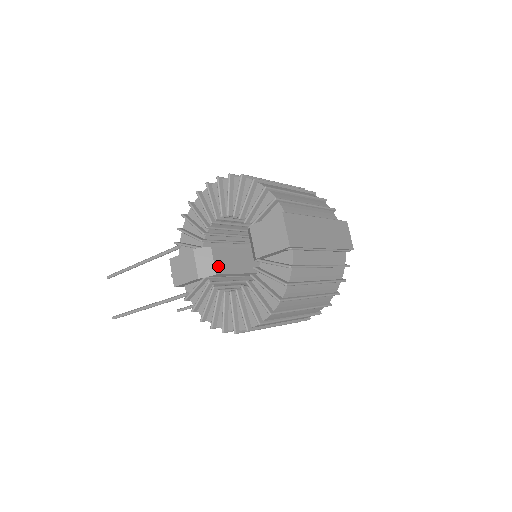
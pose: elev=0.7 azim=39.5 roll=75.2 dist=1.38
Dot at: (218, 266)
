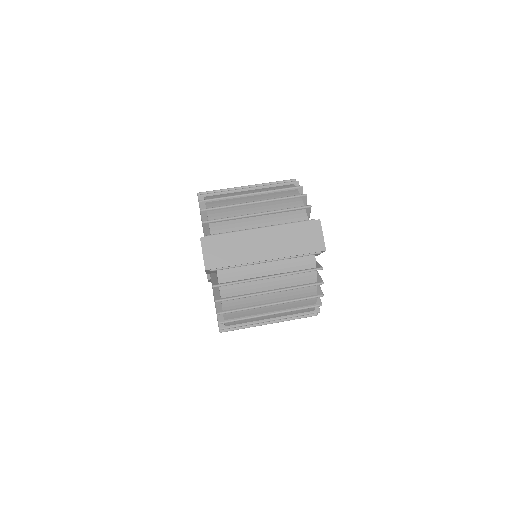
Dot at: occluded
